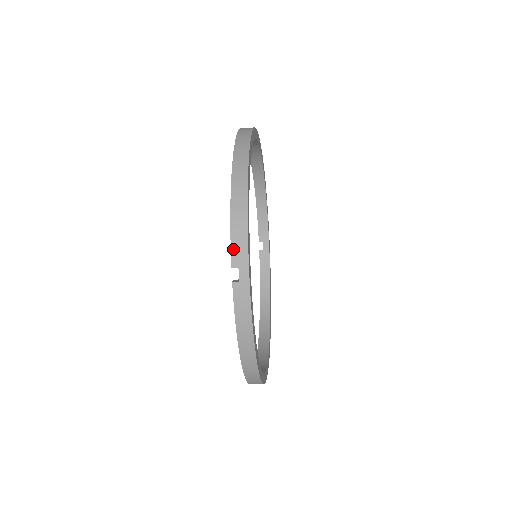
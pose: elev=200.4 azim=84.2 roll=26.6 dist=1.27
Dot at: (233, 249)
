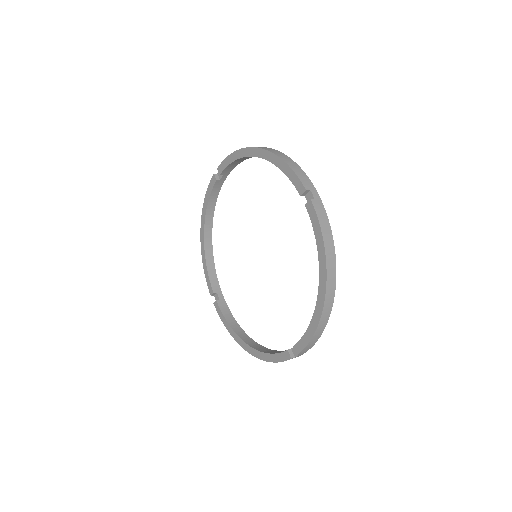
Dot at: (304, 350)
